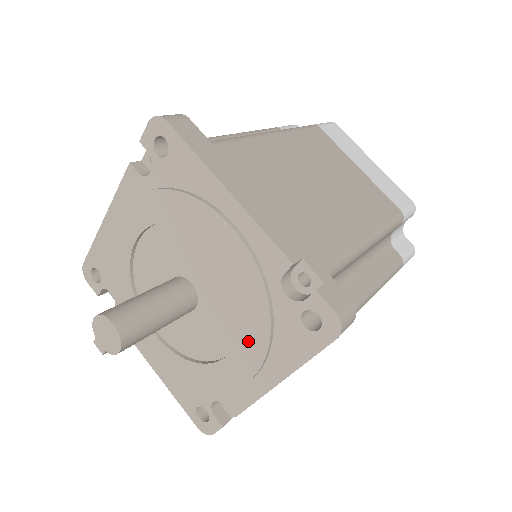
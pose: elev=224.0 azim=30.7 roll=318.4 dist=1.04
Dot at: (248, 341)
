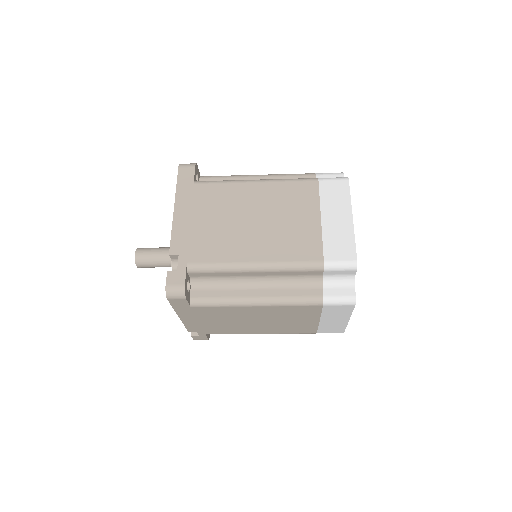
Dot at: occluded
